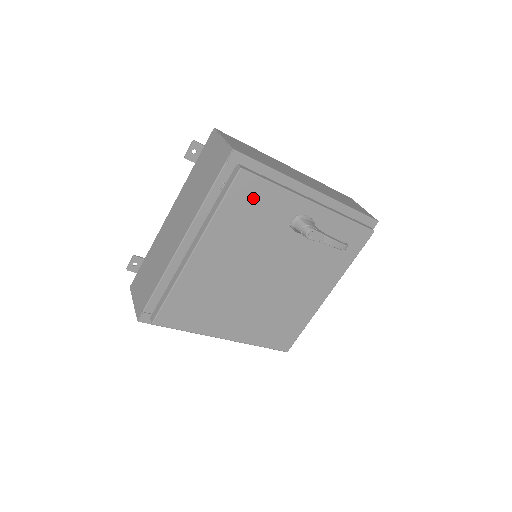
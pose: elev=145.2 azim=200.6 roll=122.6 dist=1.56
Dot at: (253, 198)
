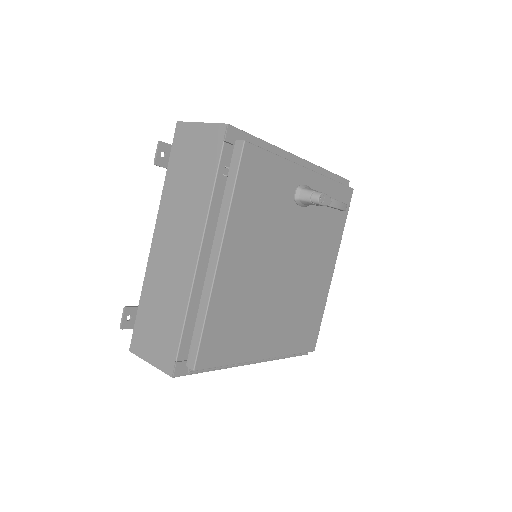
Dot at: (260, 175)
